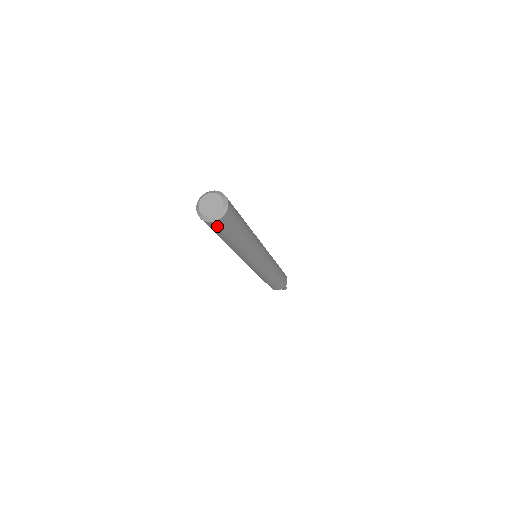
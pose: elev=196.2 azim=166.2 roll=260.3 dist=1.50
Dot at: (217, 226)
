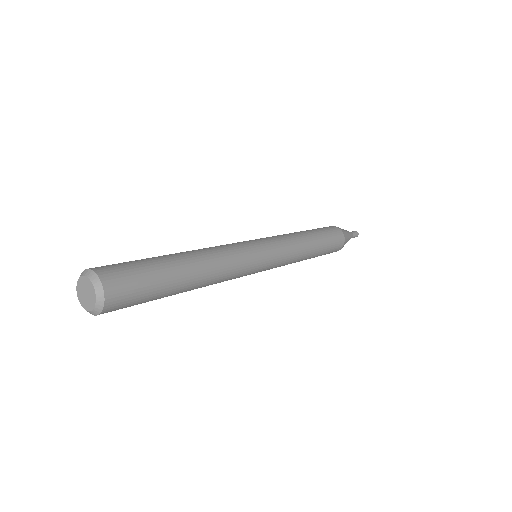
Dot at: occluded
